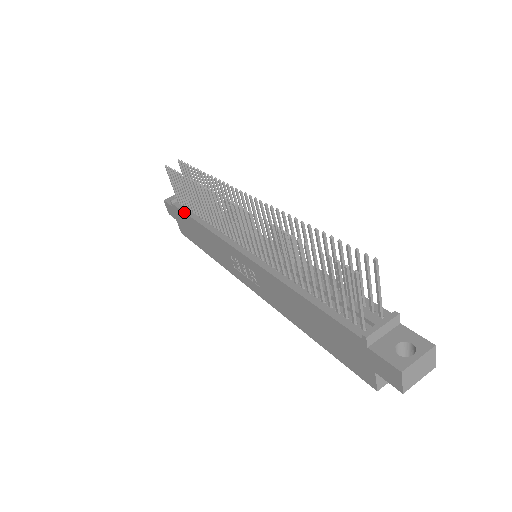
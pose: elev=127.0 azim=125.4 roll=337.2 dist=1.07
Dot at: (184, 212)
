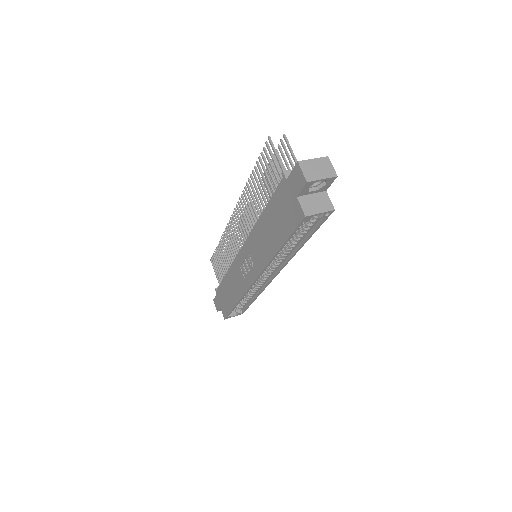
Dot at: occluded
